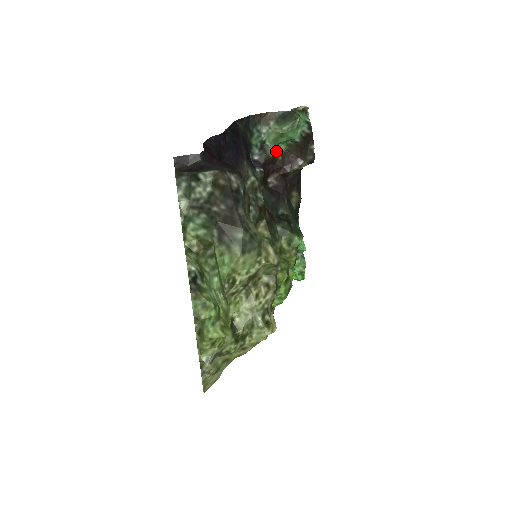
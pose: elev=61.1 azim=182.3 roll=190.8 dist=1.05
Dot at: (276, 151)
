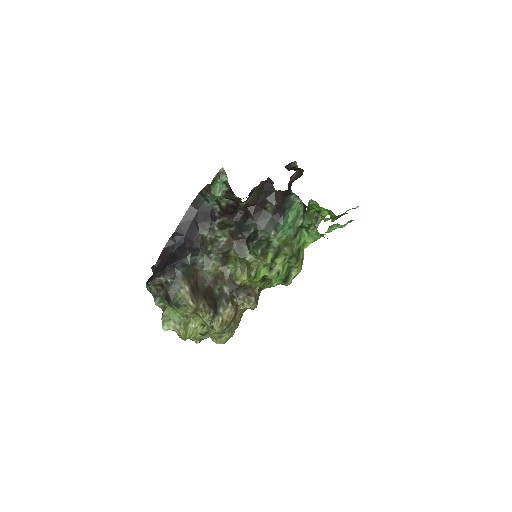
Dot at: (226, 201)
